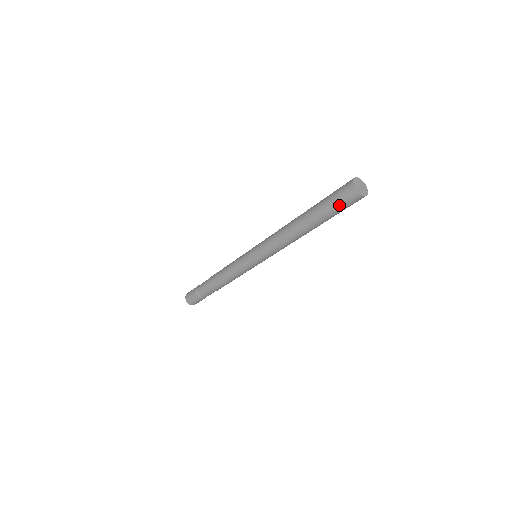
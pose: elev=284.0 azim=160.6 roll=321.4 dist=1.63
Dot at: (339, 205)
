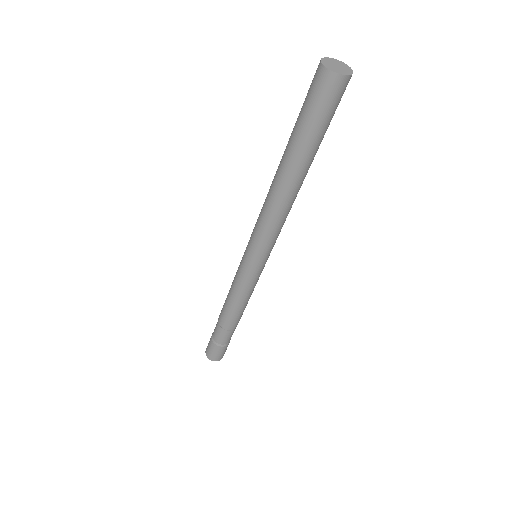
Dot at: (317, 110)
